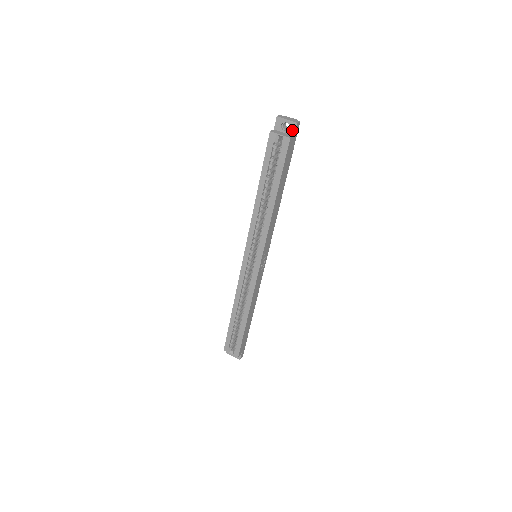
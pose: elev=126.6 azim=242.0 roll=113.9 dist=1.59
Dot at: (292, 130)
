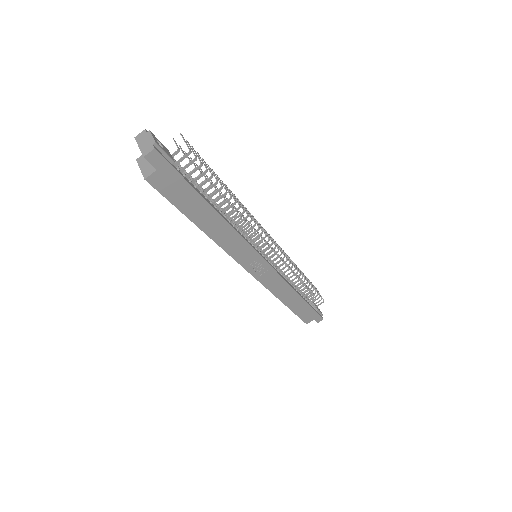
Dot at: (150, 162)
